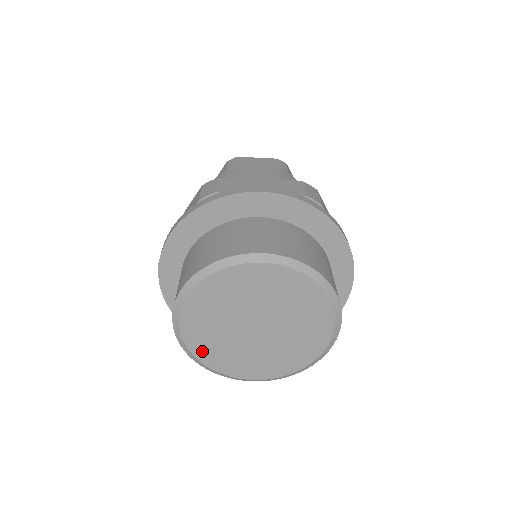
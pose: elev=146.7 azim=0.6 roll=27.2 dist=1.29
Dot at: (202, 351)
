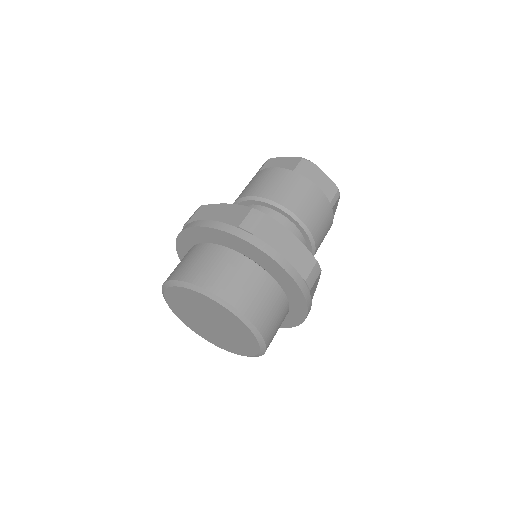
Dot at: (196, 330)
